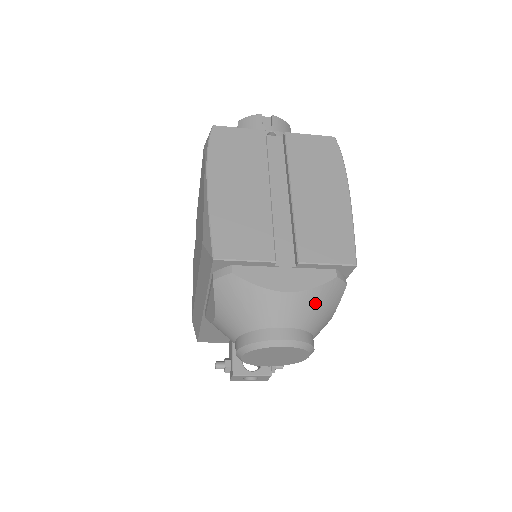
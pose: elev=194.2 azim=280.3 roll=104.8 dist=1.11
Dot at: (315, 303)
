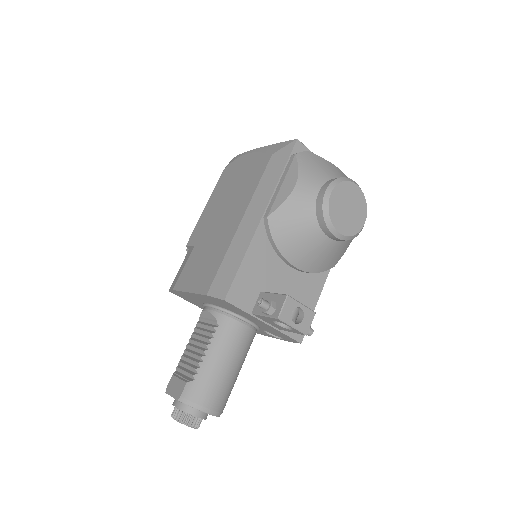
Dot at: occluded
